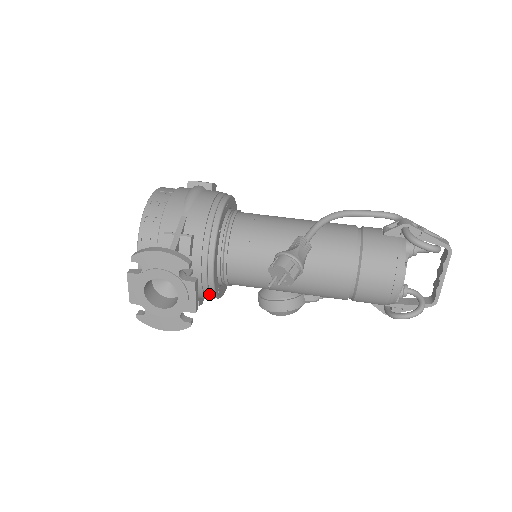
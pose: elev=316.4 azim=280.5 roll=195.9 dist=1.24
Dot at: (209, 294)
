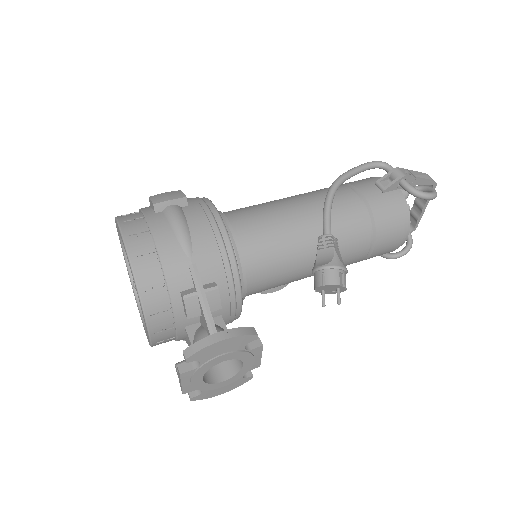
Dot at: occluded
